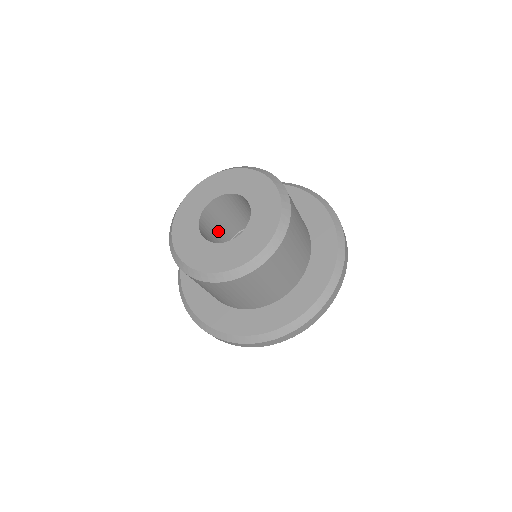
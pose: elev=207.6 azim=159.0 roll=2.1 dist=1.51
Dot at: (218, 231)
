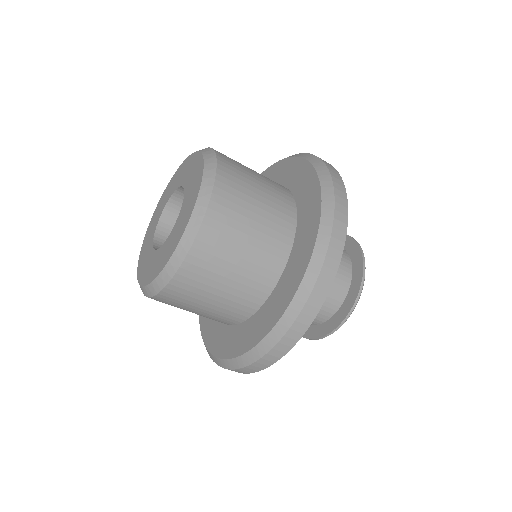
Dot at: occluded
